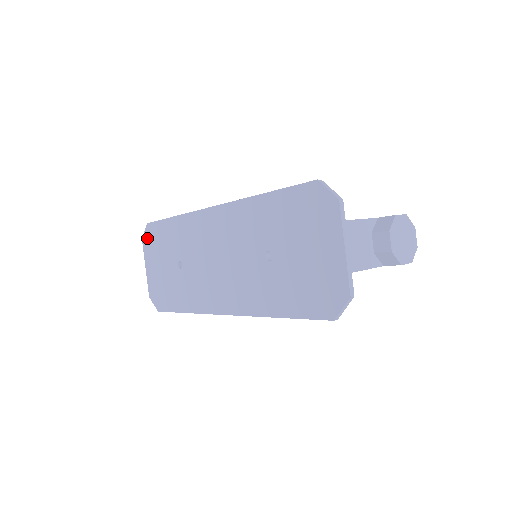
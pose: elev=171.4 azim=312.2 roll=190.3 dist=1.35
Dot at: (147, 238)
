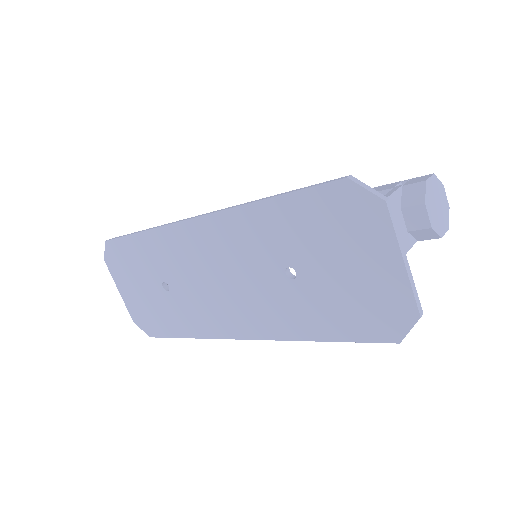
Dot at: (111, 258)
